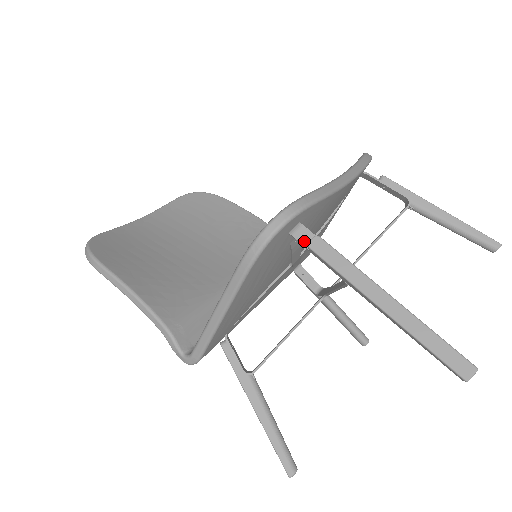
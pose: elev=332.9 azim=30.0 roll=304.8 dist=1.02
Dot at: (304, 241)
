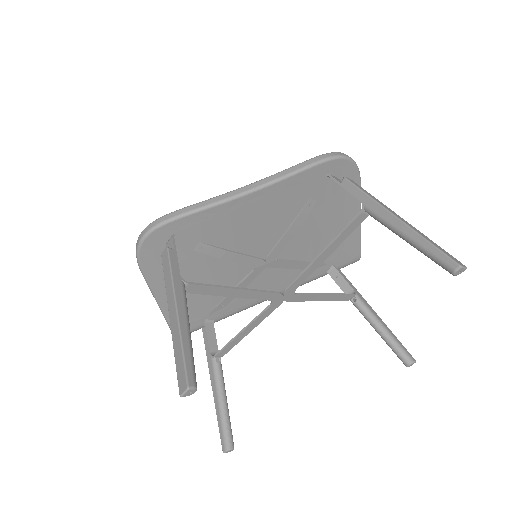
Dot at: occluded
